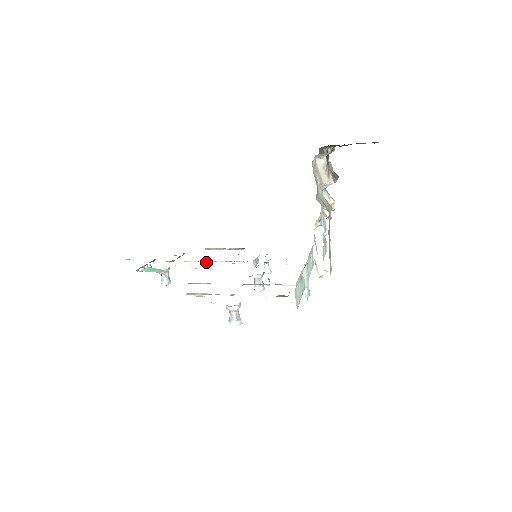
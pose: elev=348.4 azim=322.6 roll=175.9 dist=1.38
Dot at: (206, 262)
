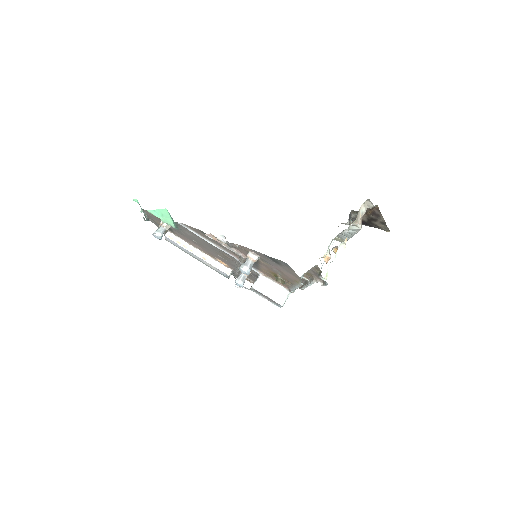
Dot at: (193, 247)
